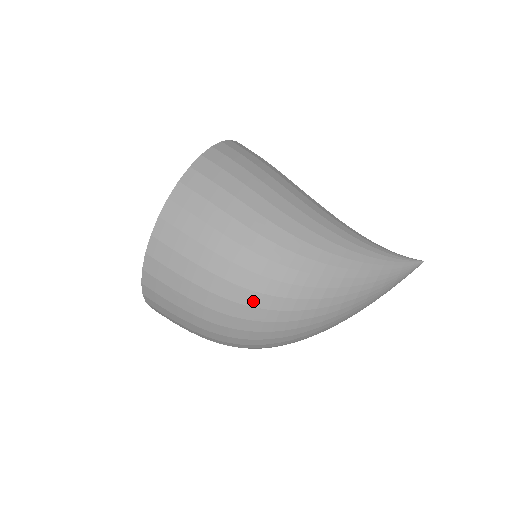
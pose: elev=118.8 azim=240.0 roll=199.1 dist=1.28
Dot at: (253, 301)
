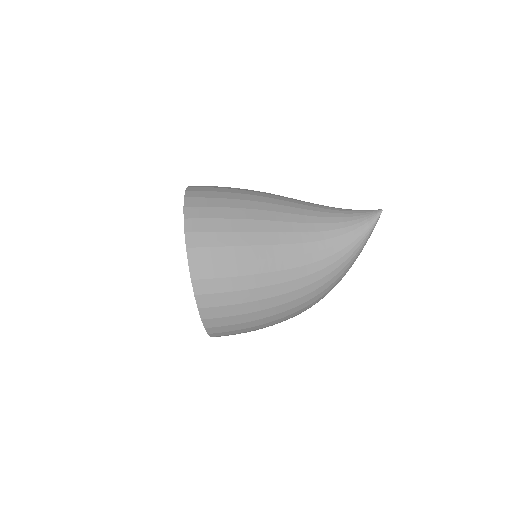
Dot at: occluded
